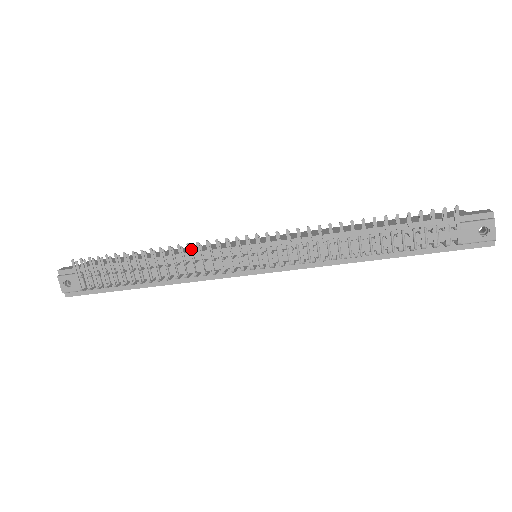
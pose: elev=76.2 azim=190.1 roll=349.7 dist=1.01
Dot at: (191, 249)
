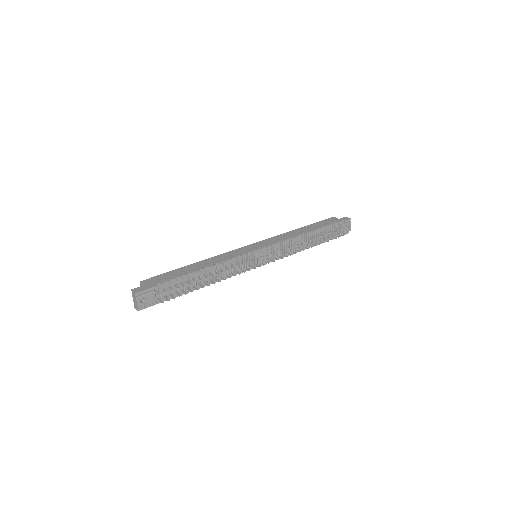
Dot at: (233, 260)
